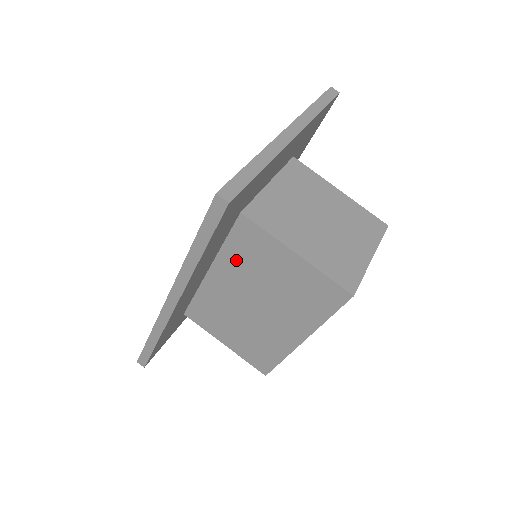
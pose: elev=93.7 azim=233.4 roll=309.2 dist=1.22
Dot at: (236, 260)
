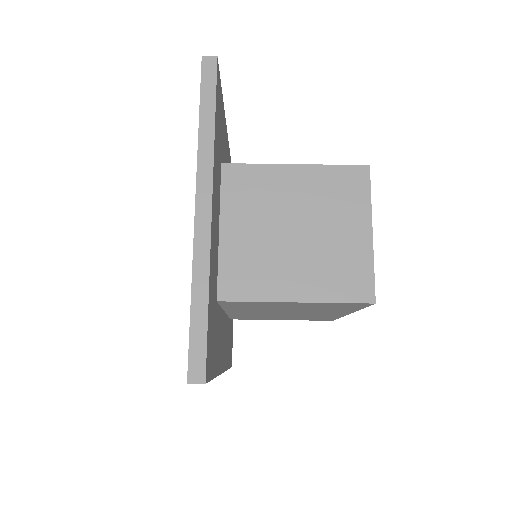
Dot at: occluded
